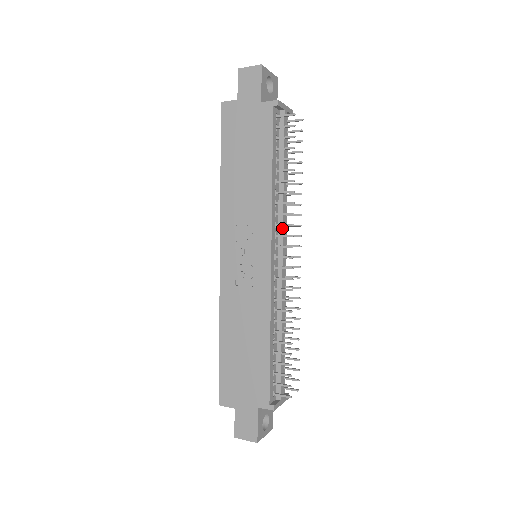
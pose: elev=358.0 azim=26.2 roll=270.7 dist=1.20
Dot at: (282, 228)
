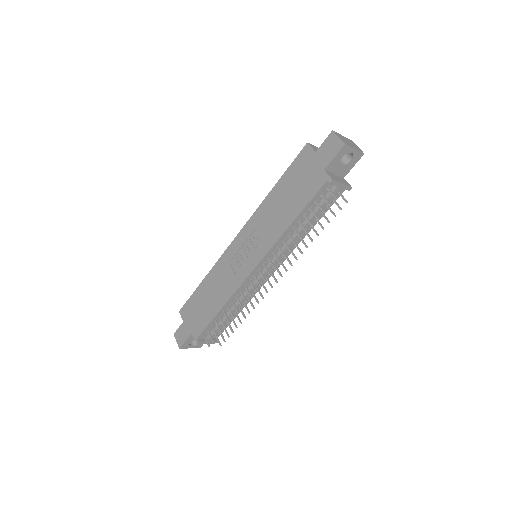
Dot at: occluded
